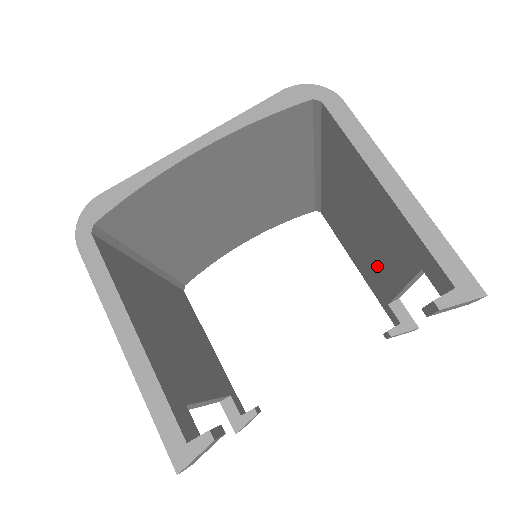
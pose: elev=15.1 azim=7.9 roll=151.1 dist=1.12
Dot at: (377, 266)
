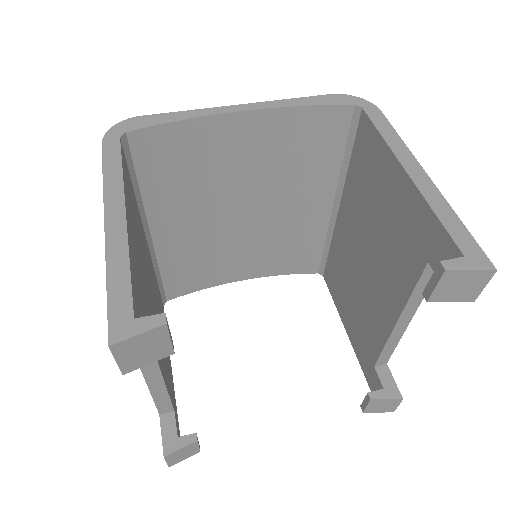
Dot at: (373, 307)
